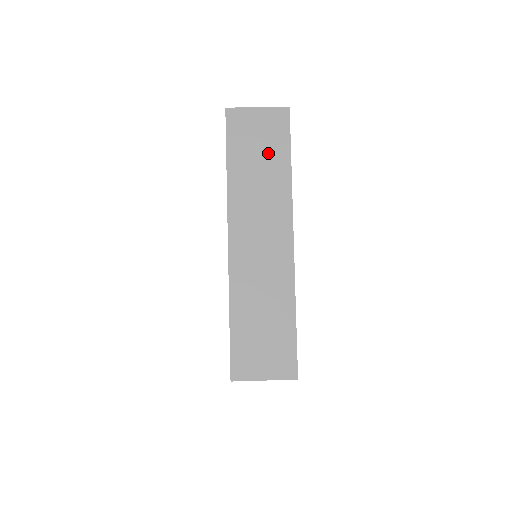
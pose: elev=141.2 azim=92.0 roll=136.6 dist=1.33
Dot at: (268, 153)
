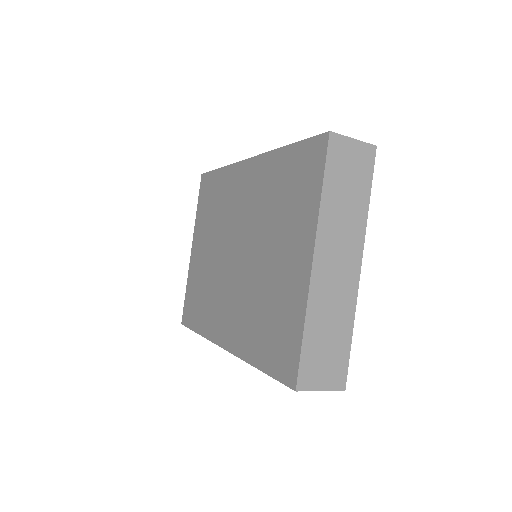
Dot at: (355, 184)
